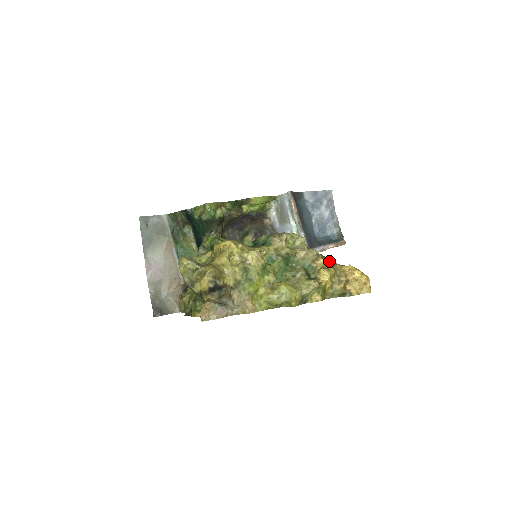
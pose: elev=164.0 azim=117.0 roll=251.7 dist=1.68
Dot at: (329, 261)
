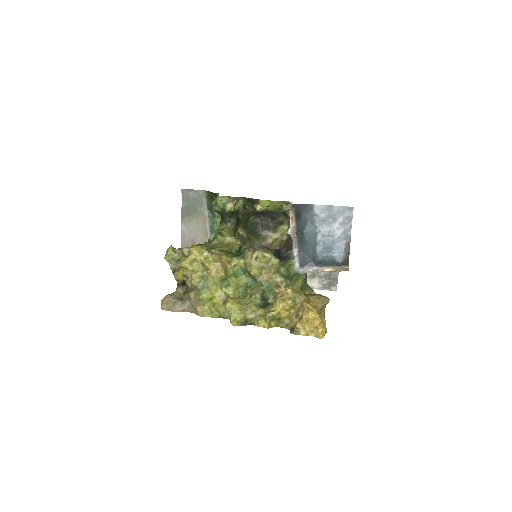
Dot at: (291, 292)
